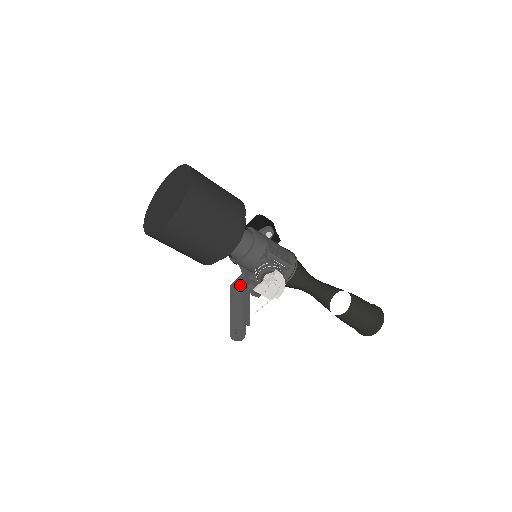
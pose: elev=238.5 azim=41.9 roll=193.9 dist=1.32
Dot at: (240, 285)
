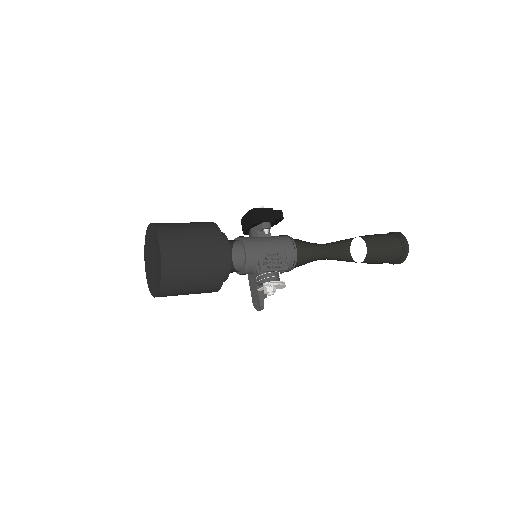
Dot at: occluded
